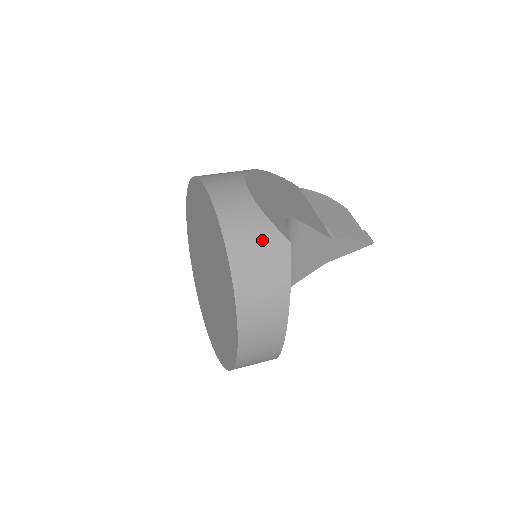
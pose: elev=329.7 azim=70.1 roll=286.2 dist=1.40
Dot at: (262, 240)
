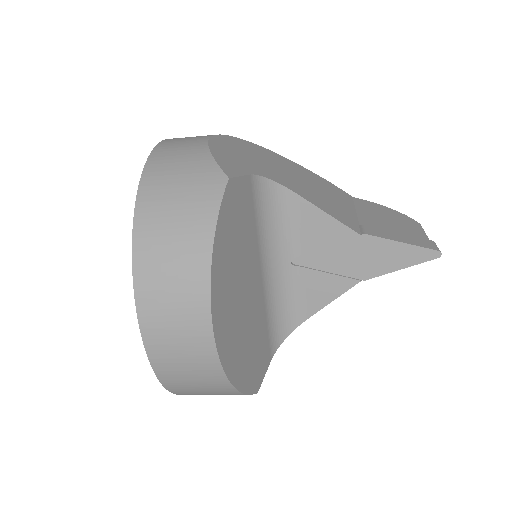
Dot at: (190, 173)
